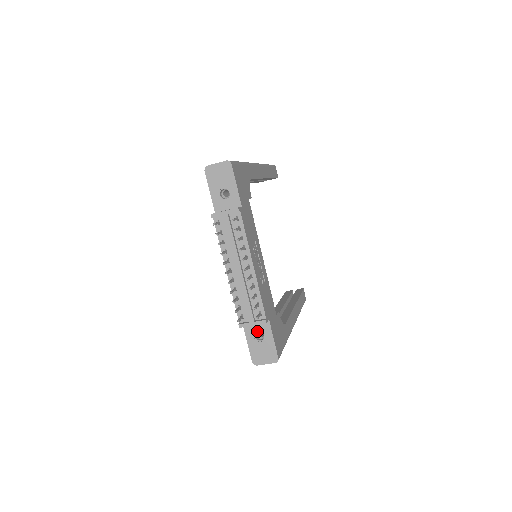
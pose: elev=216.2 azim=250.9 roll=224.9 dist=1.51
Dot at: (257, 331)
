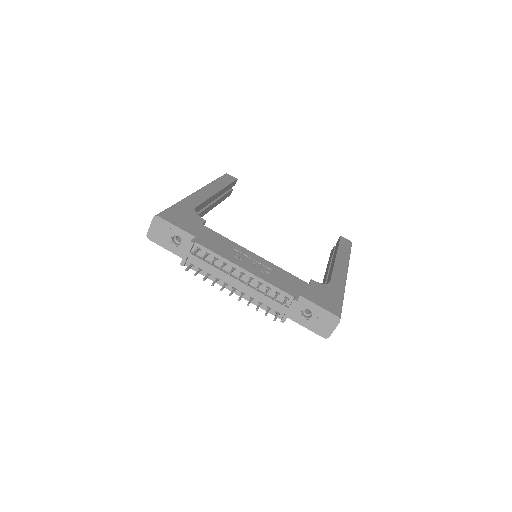
Dot at: (301, 312)
